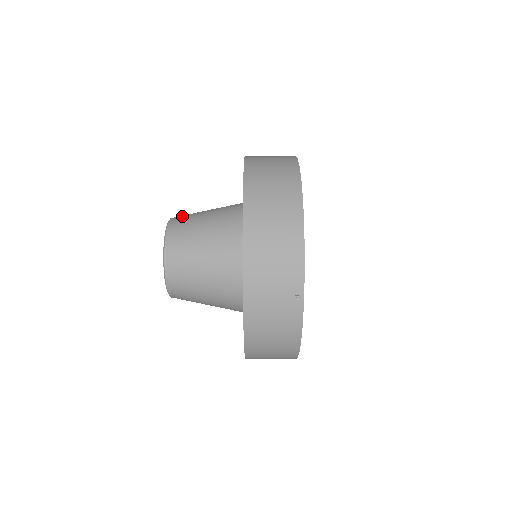
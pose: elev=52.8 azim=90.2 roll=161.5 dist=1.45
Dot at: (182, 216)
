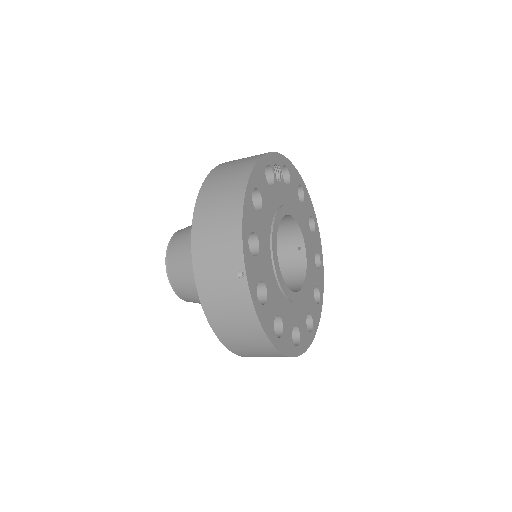
Dot at: occluded
